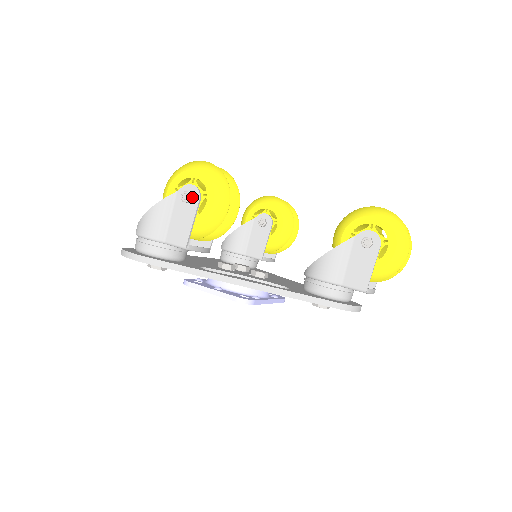
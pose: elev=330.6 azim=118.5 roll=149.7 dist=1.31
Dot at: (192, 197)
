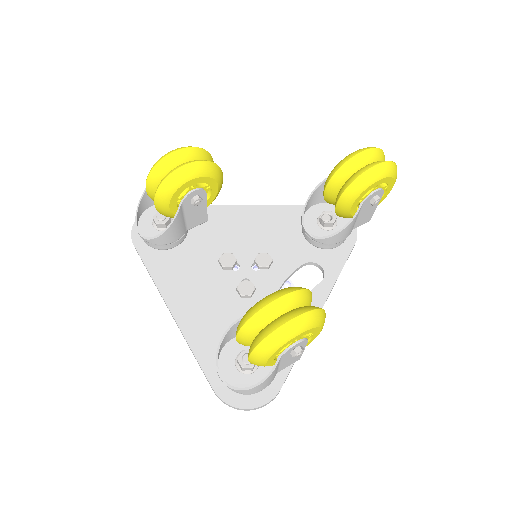
Dot at: (302, 347)
